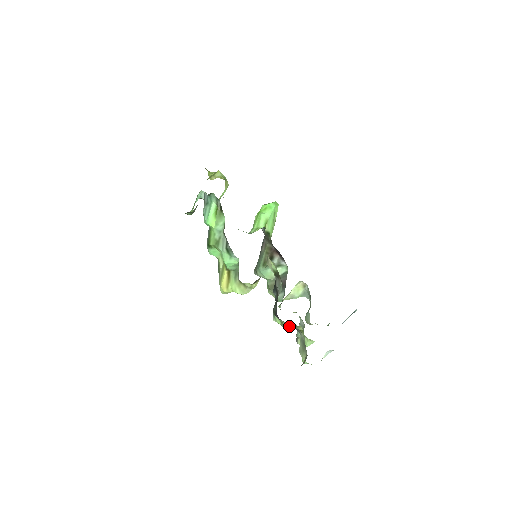
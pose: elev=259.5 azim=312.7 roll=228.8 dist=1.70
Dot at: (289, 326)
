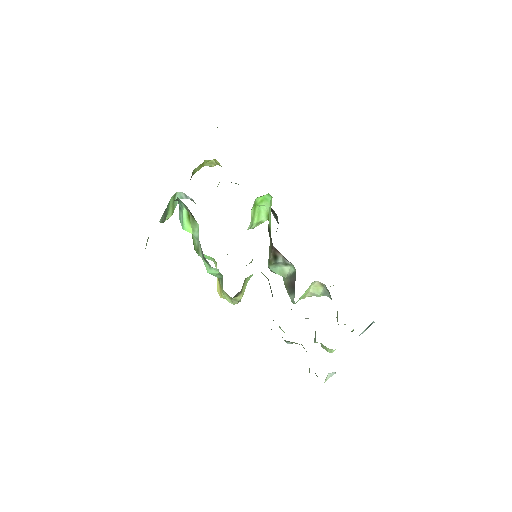
Dot at: (286, 341)
